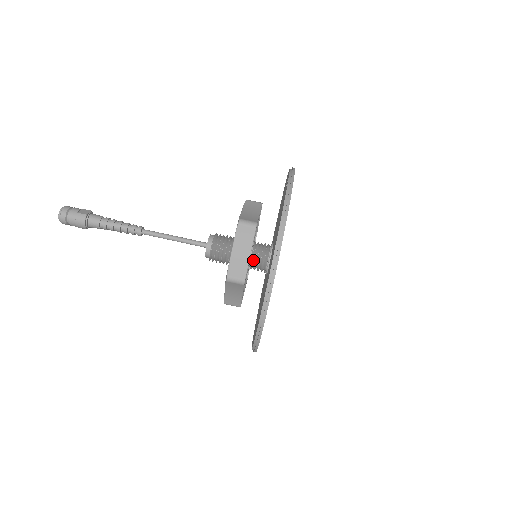
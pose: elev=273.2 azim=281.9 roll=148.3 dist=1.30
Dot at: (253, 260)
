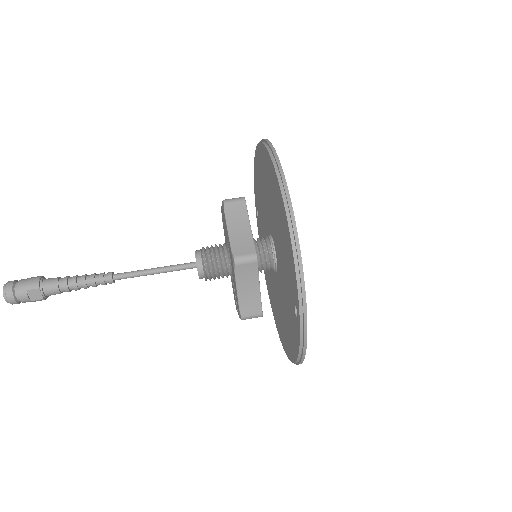
Dot at: occluded
